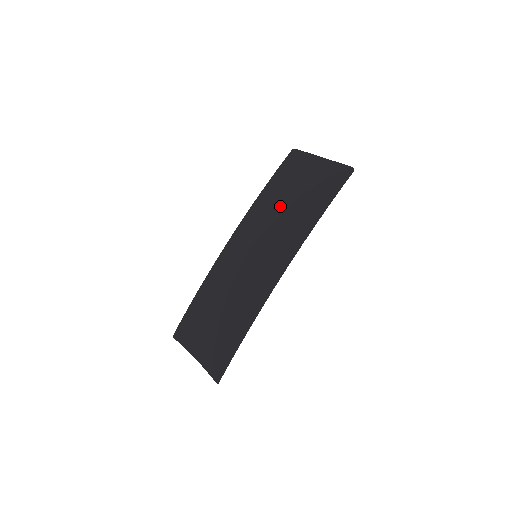
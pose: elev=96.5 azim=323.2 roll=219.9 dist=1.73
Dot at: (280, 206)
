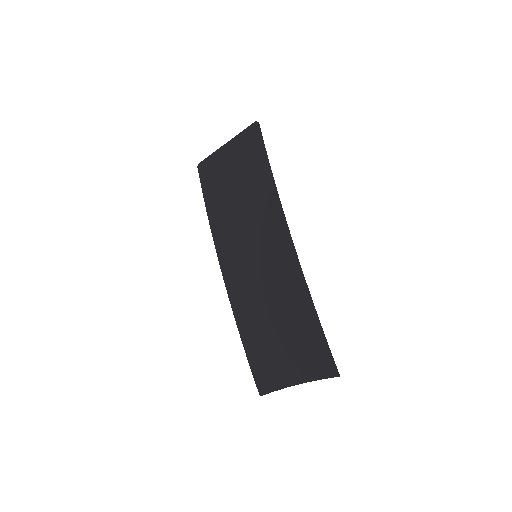
Dot at: (233, 205)
